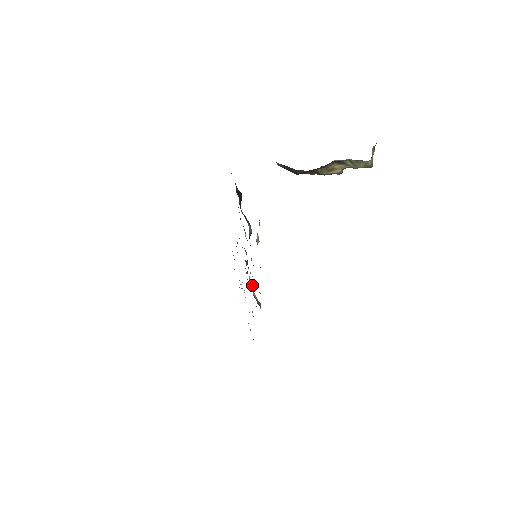
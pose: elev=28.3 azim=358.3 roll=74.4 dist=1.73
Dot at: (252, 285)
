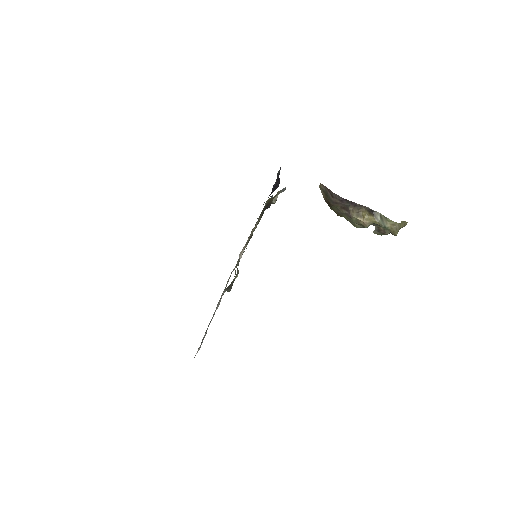
Dot at: (242, 253)
